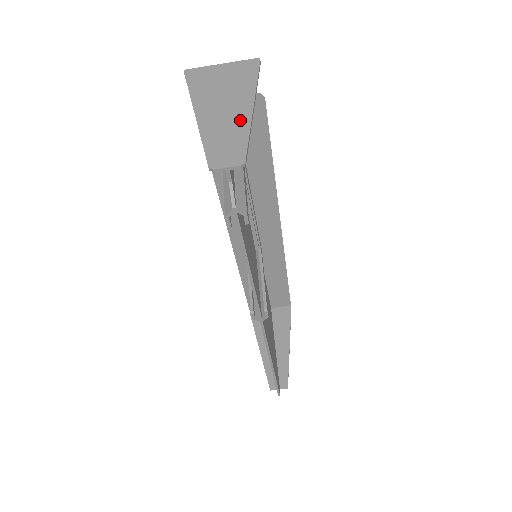
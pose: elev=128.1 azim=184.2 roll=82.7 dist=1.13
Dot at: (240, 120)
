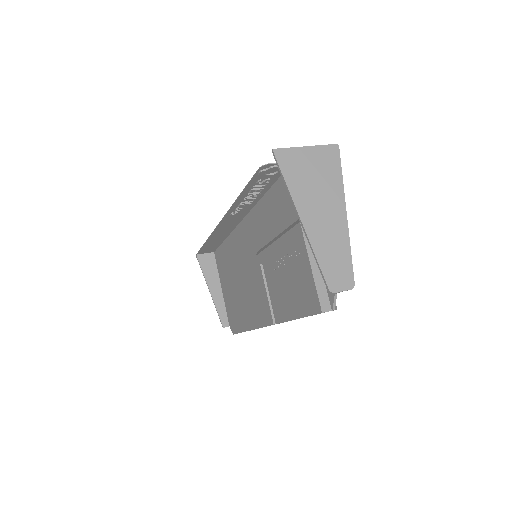
Dot at: (340, 233)
